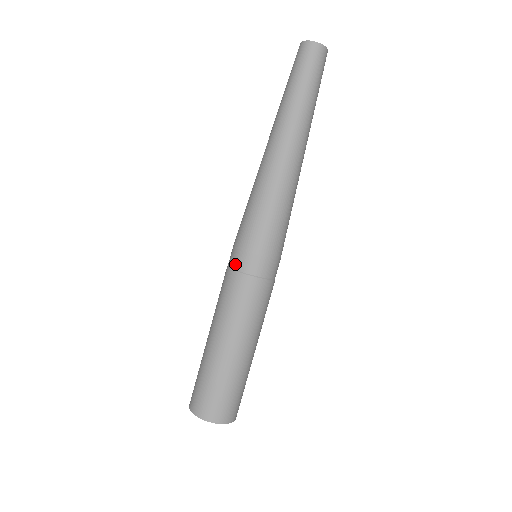
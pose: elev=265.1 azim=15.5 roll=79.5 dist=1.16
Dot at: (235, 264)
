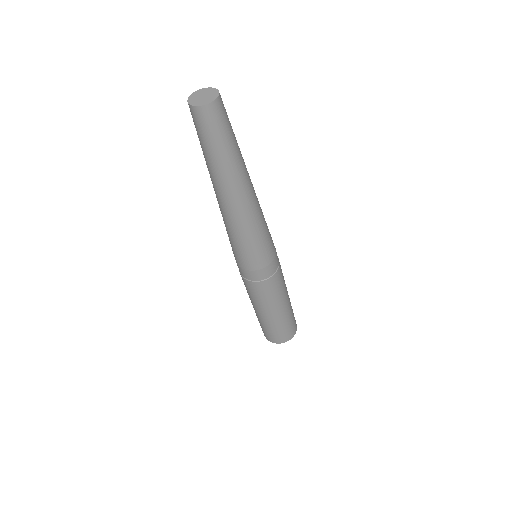
Dot at: (249, 278)
